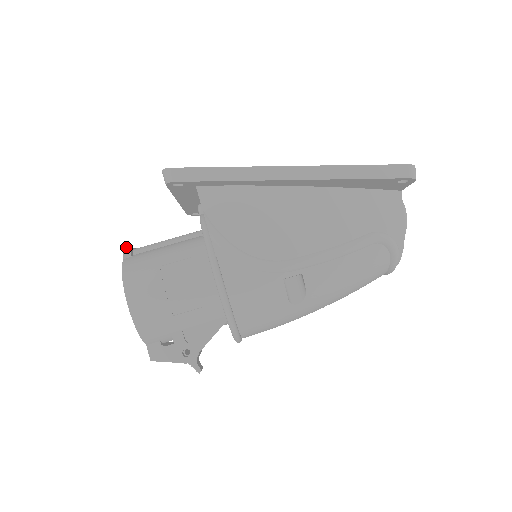
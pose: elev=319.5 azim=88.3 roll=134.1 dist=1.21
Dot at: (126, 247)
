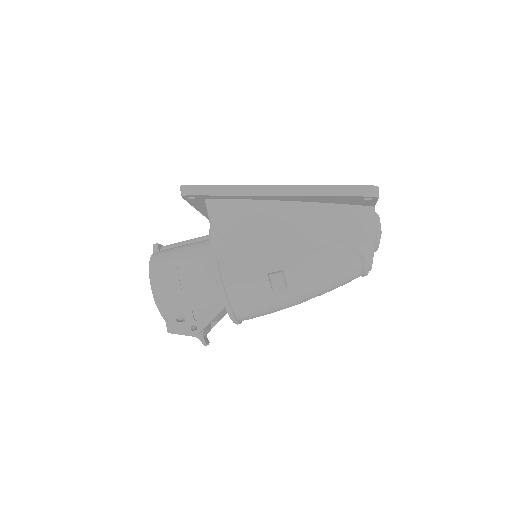
Dot at: (155, 244)
